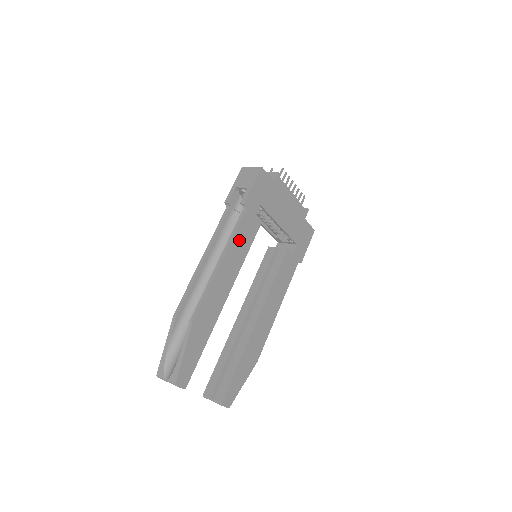
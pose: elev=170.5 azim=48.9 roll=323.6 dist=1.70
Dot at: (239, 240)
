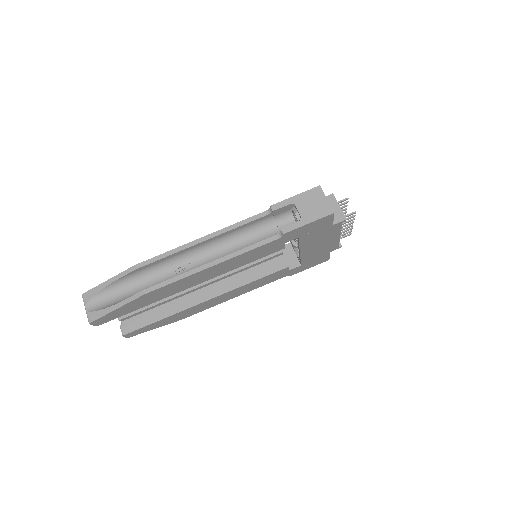
Dot at: (248, 255)
